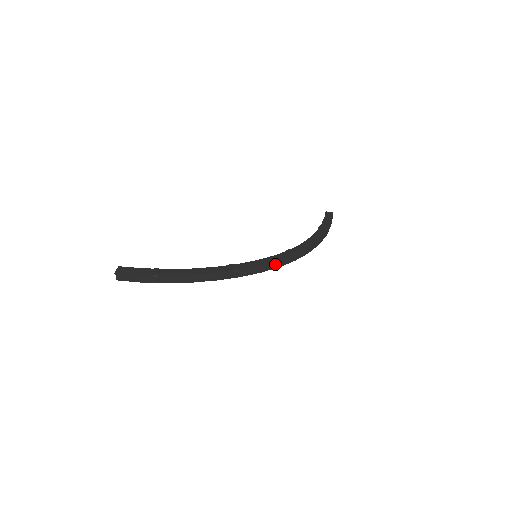
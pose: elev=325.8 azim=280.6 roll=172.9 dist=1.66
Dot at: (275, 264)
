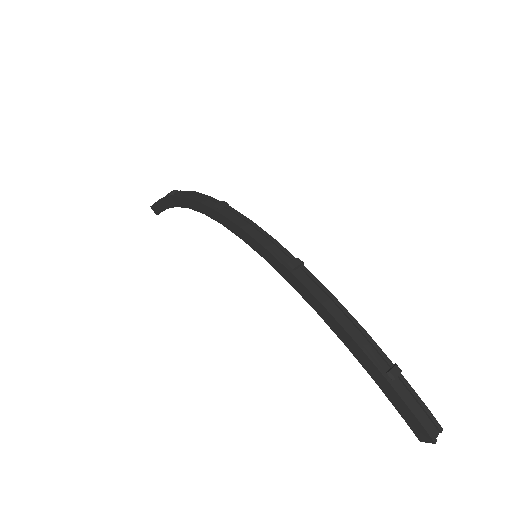
Dot at: (265, 242)
